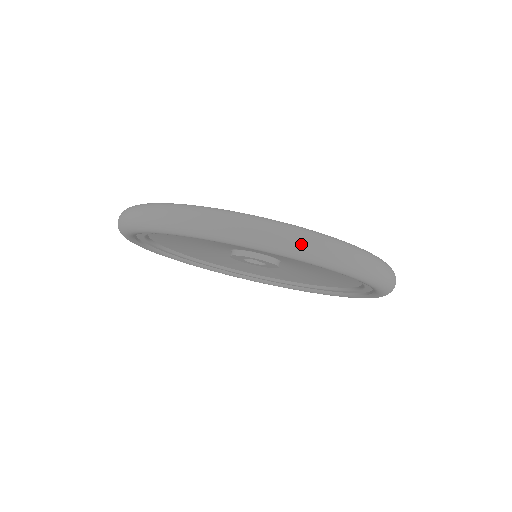
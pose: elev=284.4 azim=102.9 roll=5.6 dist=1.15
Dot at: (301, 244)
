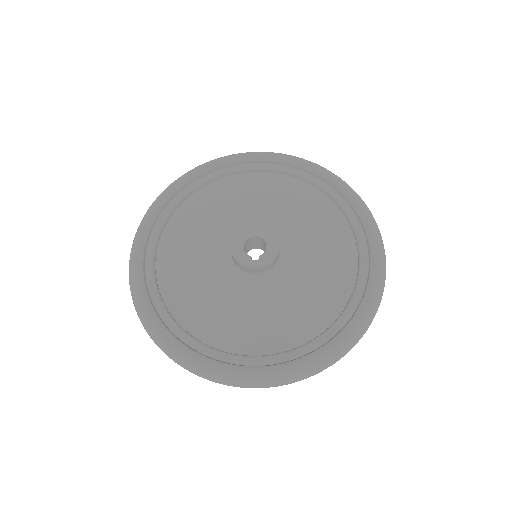
Dot at: occluded
